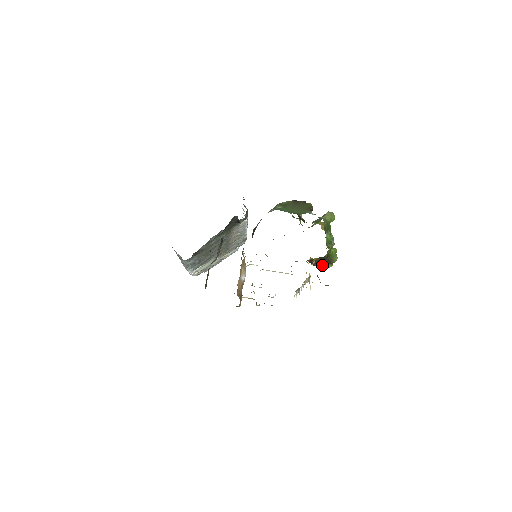
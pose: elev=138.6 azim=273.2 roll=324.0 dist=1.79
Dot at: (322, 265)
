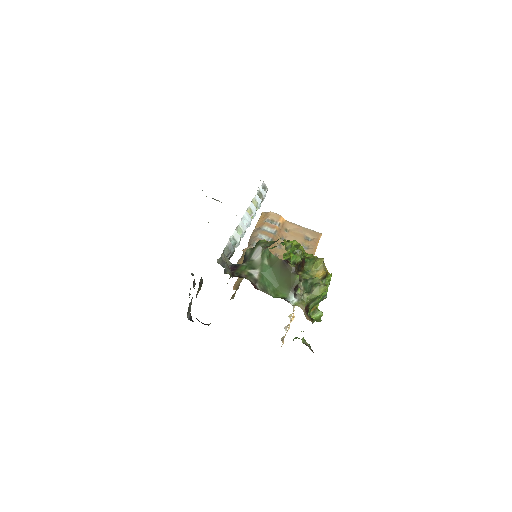
Dot at: occluded
